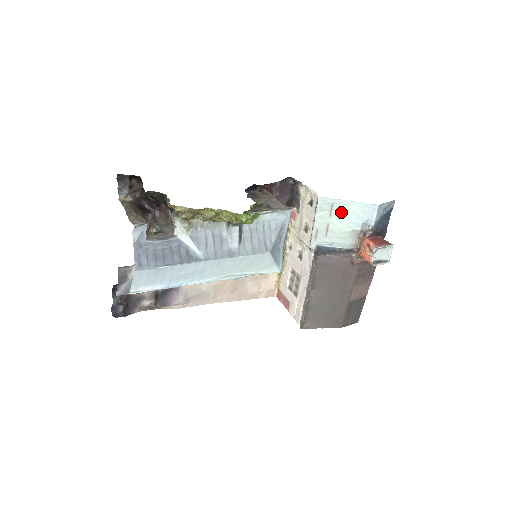
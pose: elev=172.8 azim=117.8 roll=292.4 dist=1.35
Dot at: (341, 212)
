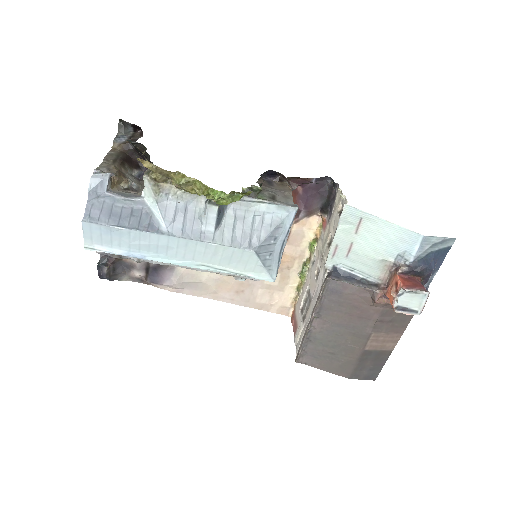
Dot at: (371, 232)
